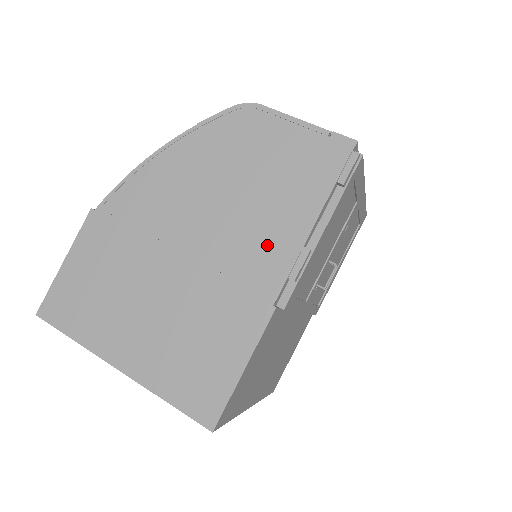
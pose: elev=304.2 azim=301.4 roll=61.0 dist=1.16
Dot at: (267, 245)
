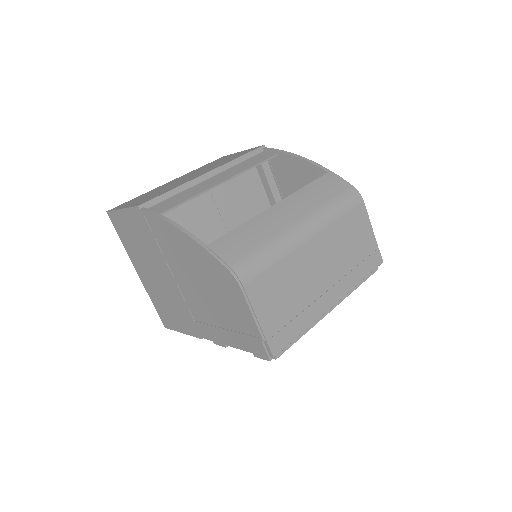
Dot at: (210, 325)
